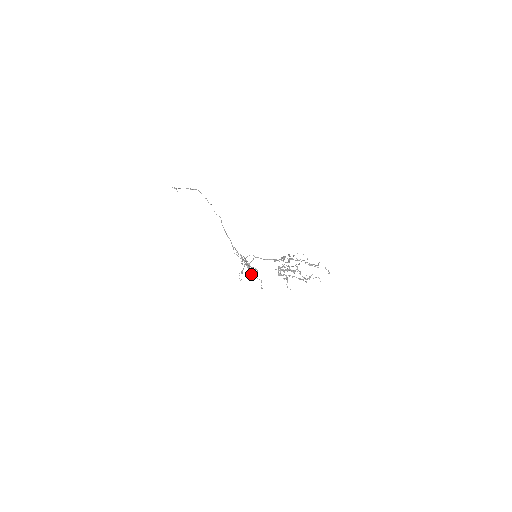
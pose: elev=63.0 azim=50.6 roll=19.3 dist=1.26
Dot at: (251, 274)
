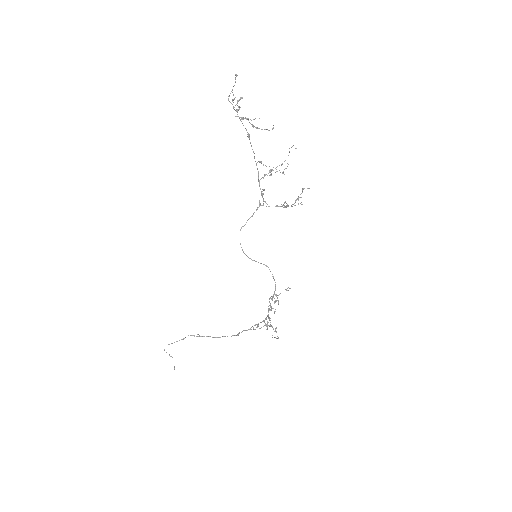
Dot at: (275, 301)
